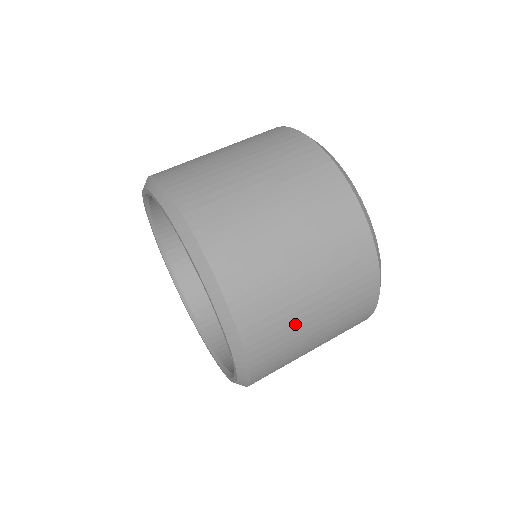
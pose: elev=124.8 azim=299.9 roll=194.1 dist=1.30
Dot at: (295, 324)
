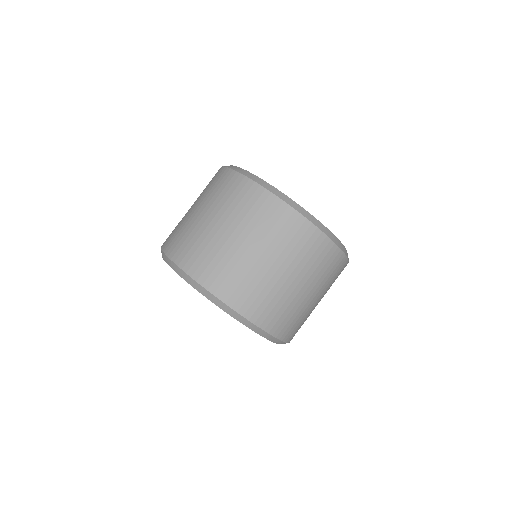
Dot at: occluded
